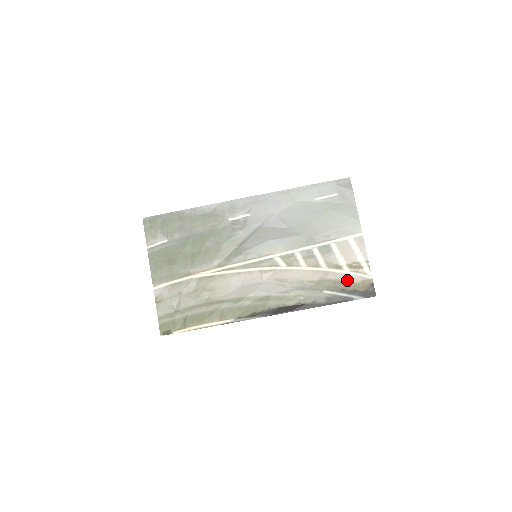
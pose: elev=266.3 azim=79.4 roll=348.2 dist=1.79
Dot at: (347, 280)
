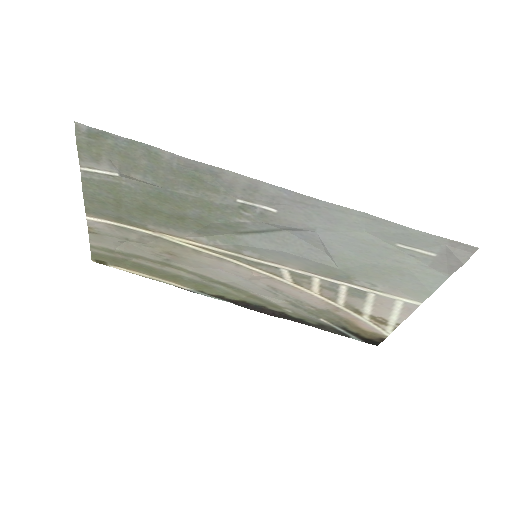
Dot at: (357, 324)
